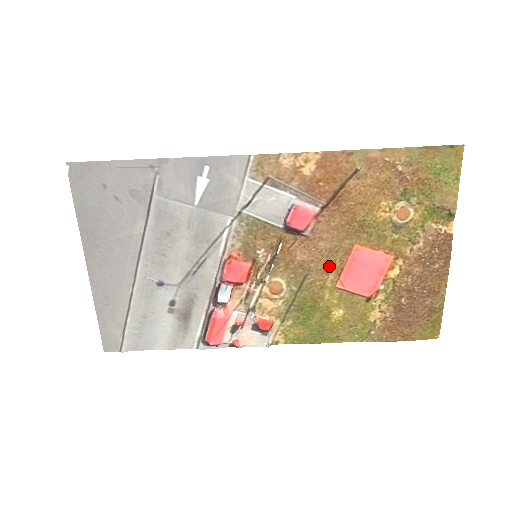
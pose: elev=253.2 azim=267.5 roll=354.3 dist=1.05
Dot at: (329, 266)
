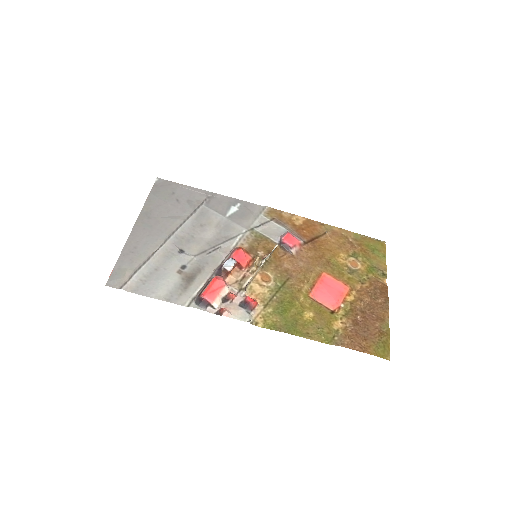
Dot at: (305, 279)
